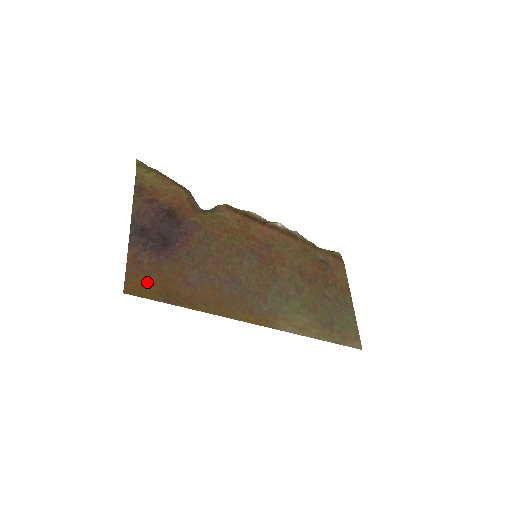
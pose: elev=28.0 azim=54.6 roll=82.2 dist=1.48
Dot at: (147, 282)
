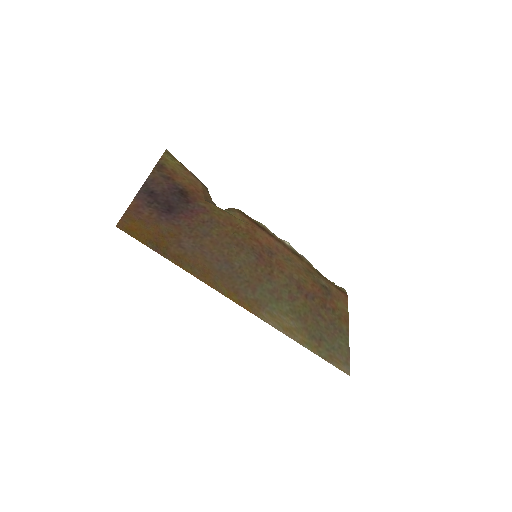
Dot at: (141, 228)
